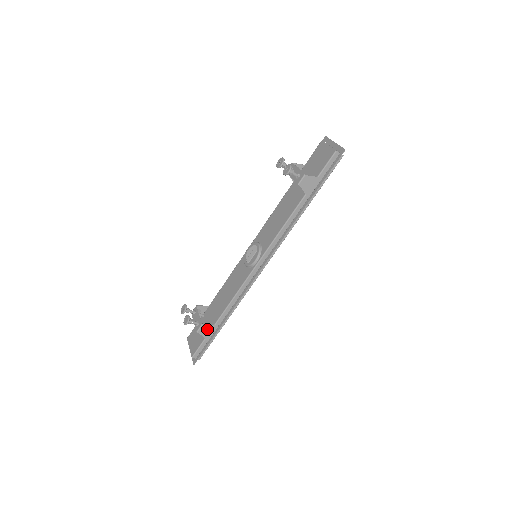
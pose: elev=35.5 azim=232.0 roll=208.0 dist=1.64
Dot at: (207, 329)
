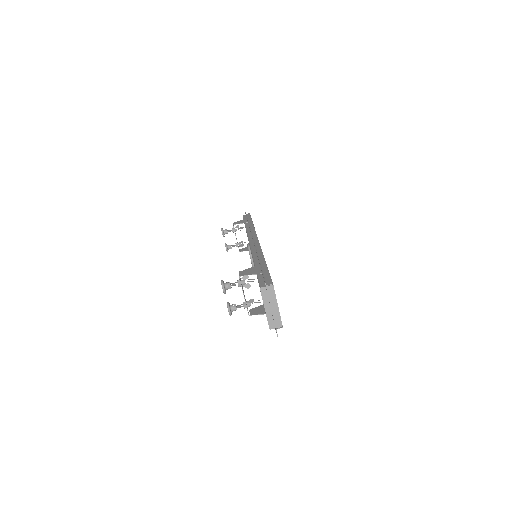
Dot at: (249, 271)
